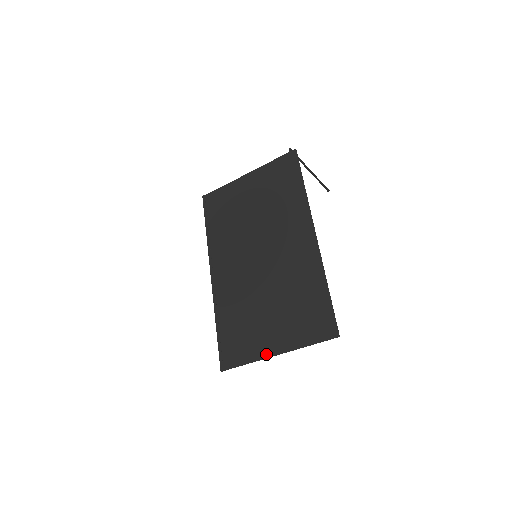
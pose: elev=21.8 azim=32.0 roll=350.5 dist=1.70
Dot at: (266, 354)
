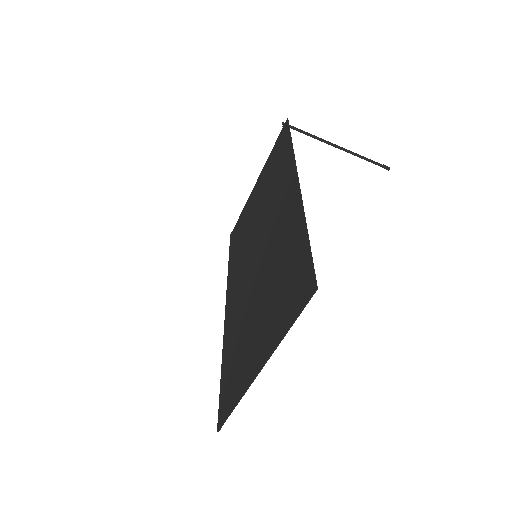
Dot at: (251, 376)
